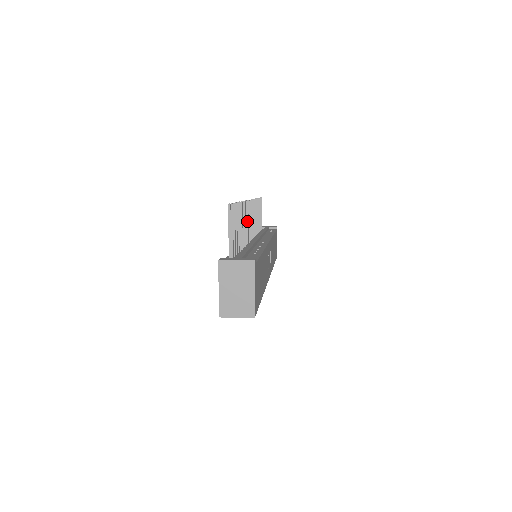
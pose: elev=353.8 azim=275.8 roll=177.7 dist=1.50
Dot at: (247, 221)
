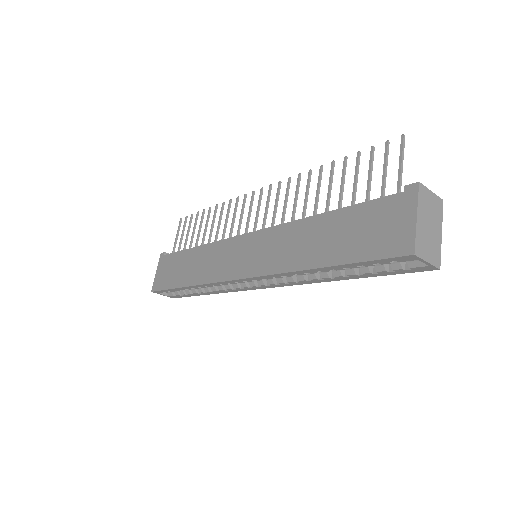
Dot at: (277, 204)
